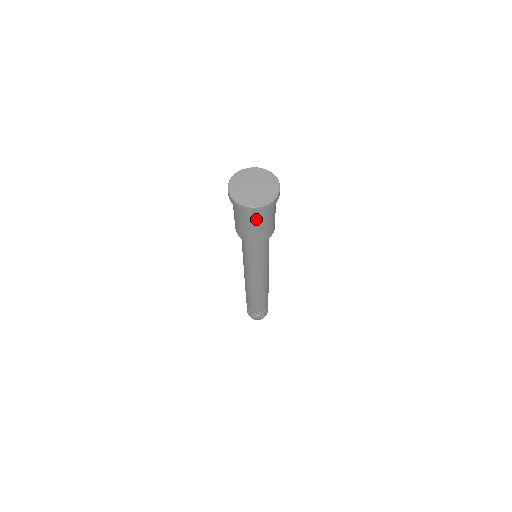
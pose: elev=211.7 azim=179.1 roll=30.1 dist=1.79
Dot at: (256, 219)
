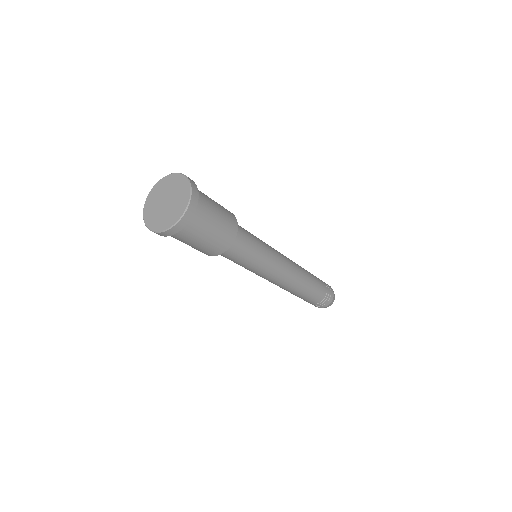
Dot at: (196, 231)
